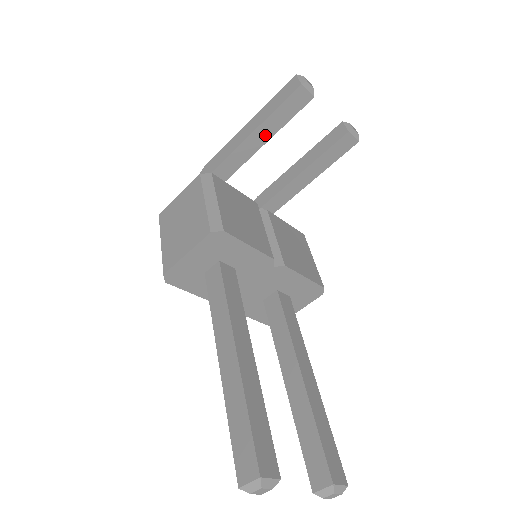
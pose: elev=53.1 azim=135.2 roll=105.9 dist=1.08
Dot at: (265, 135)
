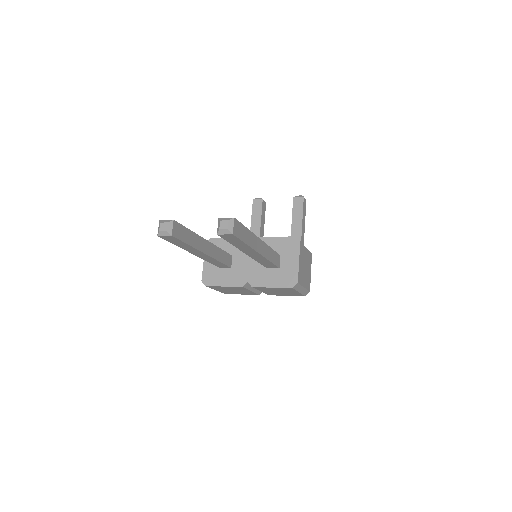
Dot at: (257, 229)
